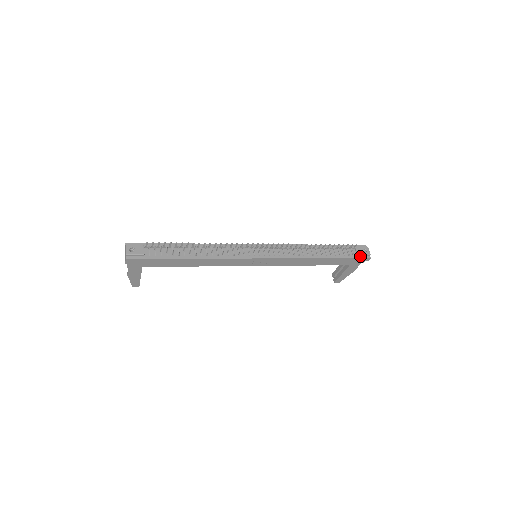
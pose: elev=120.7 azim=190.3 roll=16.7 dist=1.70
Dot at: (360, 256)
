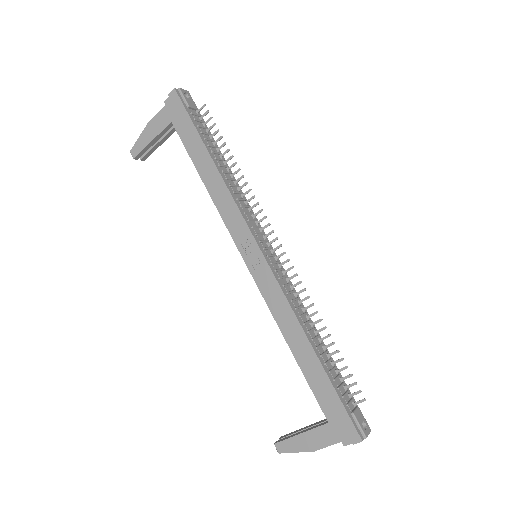
Dot at: (353, 418)
